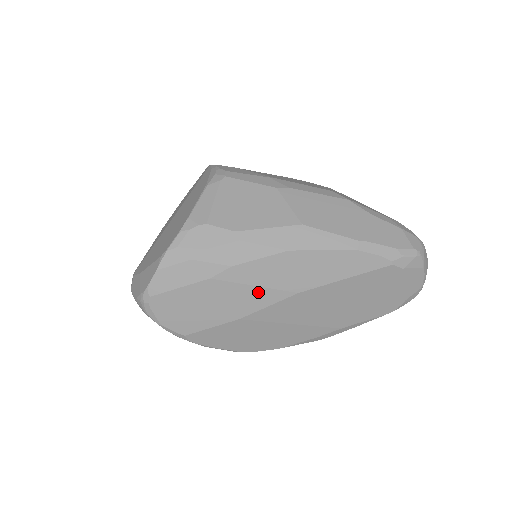
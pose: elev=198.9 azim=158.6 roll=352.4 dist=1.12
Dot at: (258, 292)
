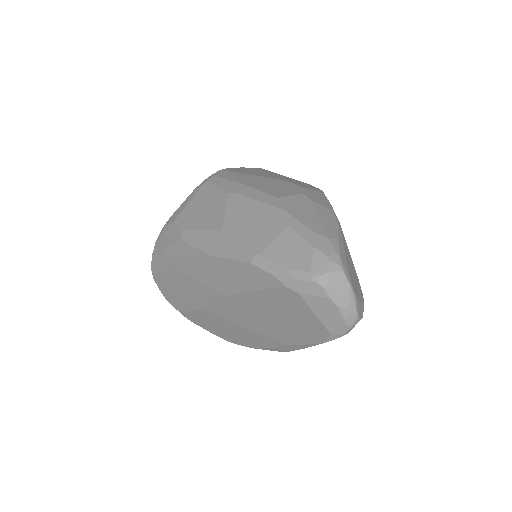
Dot at: (202, 288)
